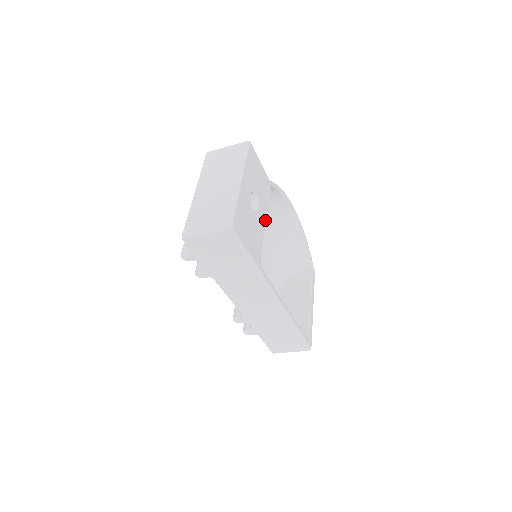
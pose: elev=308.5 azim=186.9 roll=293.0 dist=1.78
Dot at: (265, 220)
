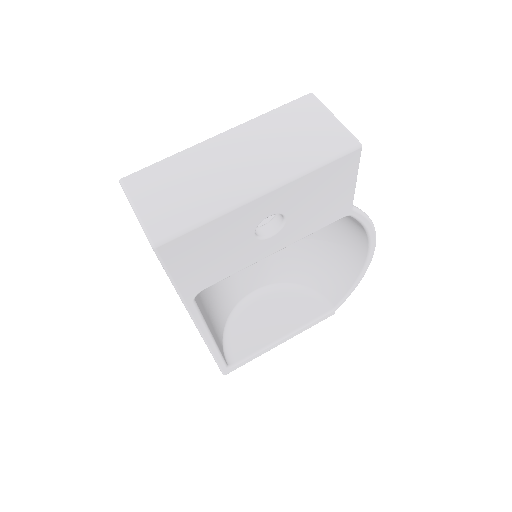
Dot at: (274, 251)
